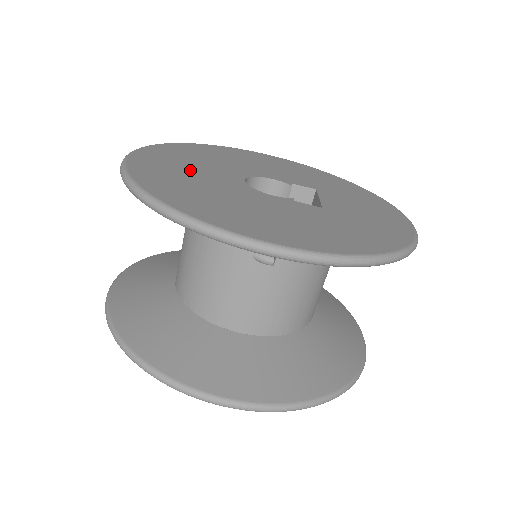
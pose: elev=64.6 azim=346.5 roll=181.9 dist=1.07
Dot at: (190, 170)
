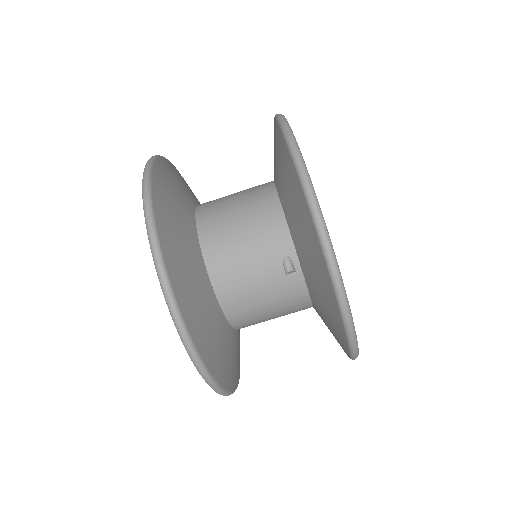
Dot at: occluded
